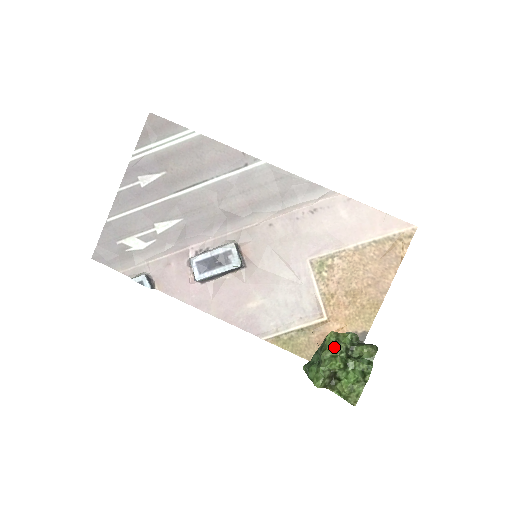
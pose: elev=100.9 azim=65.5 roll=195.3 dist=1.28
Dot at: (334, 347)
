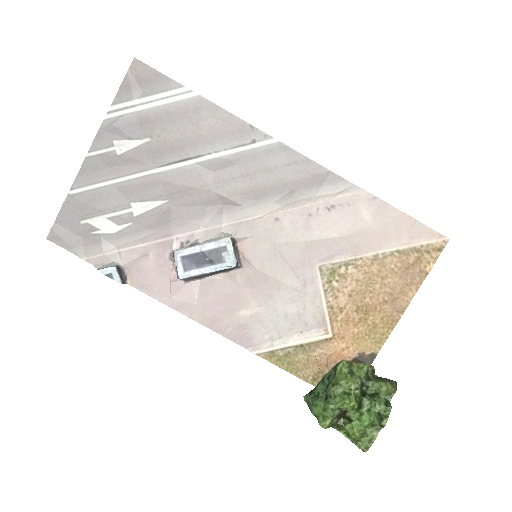
Dot at: (348, 382)
